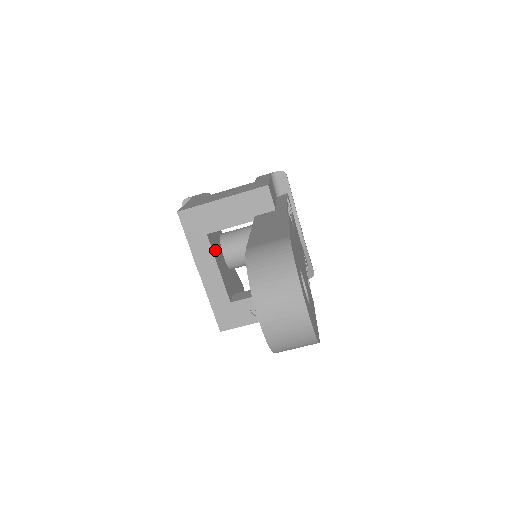
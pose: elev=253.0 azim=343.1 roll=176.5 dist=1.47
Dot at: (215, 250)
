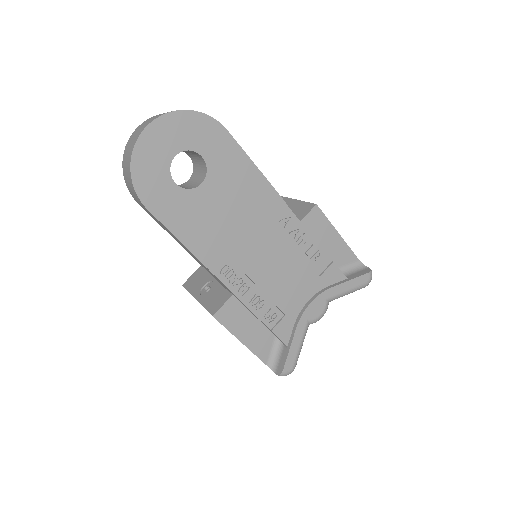
Dot at: occluded
